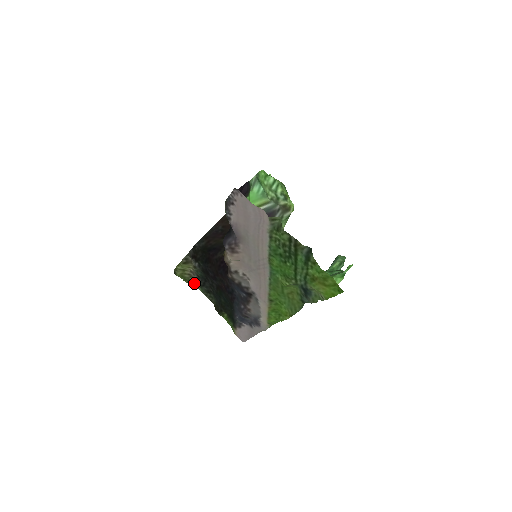
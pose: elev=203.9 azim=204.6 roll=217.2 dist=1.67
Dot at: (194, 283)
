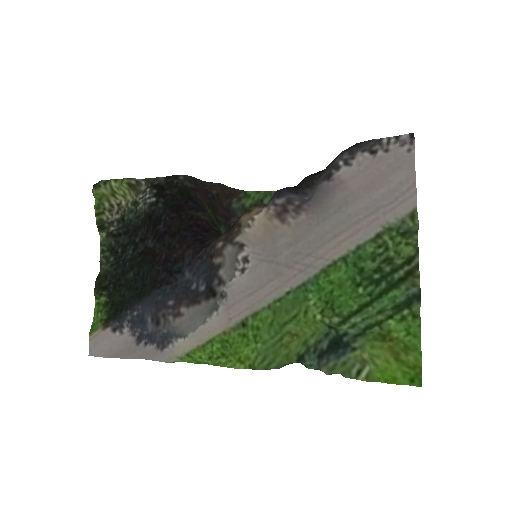
Dot at: (104, 222)
